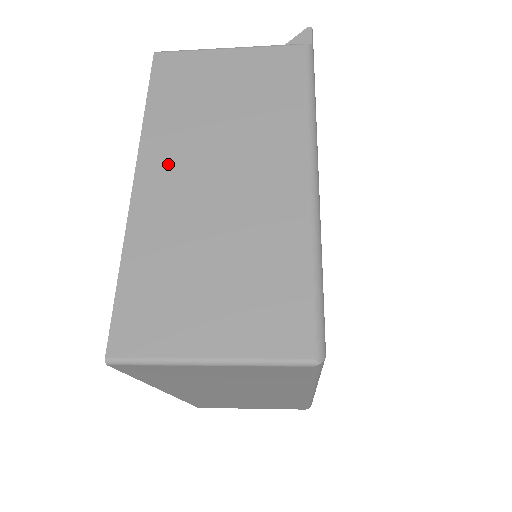
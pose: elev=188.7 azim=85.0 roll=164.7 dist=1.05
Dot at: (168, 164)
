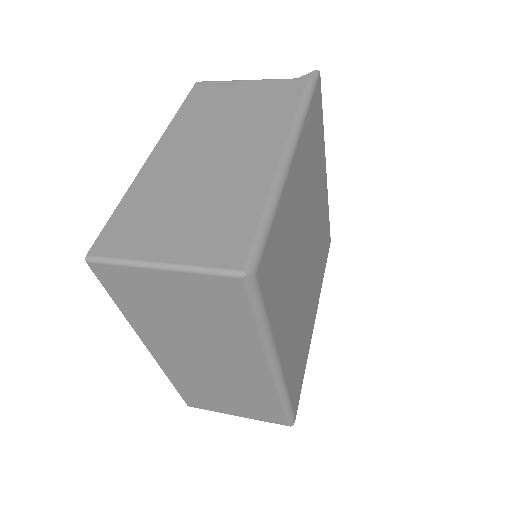
Dot at: (180, 144)
